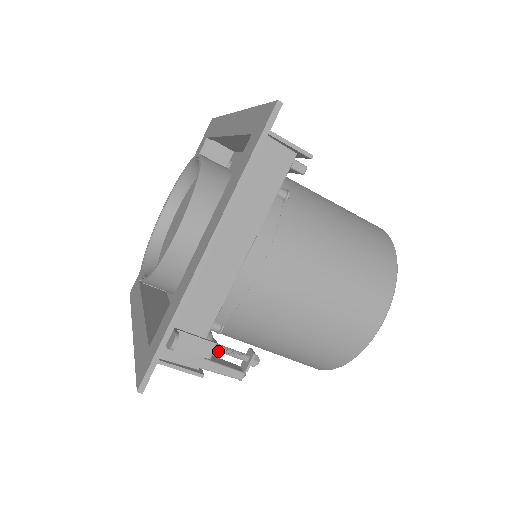
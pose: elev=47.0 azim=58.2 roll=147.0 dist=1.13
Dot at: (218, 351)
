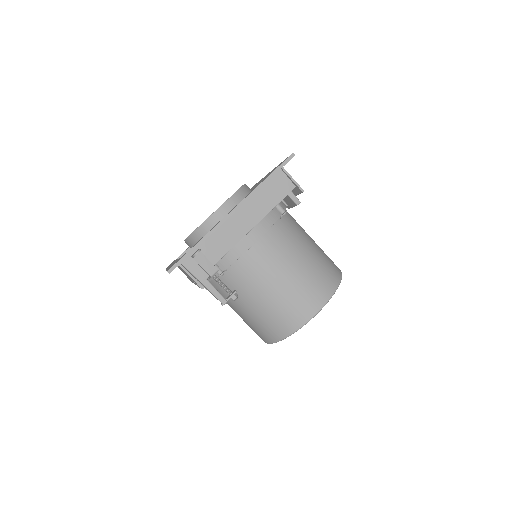
Dot at: (216, 280)
